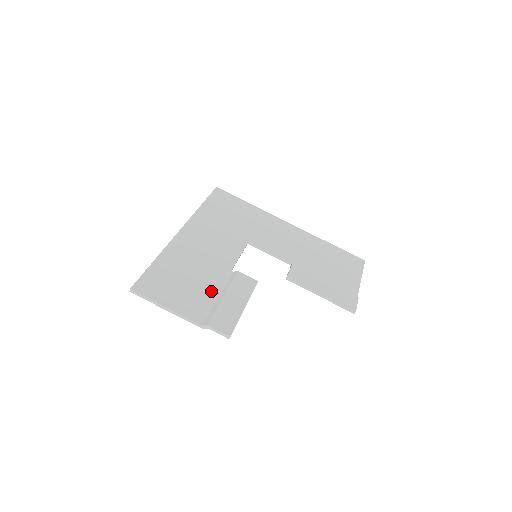
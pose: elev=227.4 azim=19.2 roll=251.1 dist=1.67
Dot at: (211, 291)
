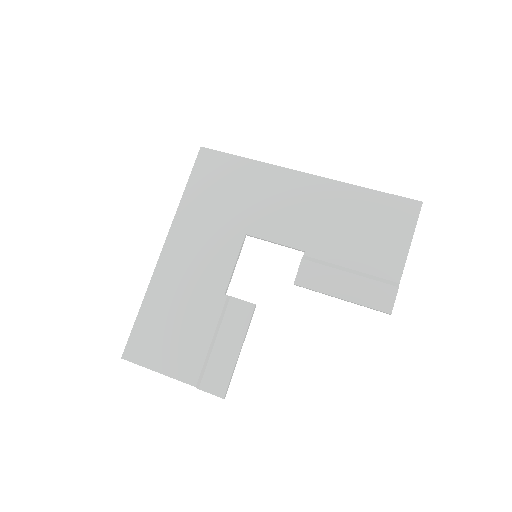
Dot at: (202, 335)
